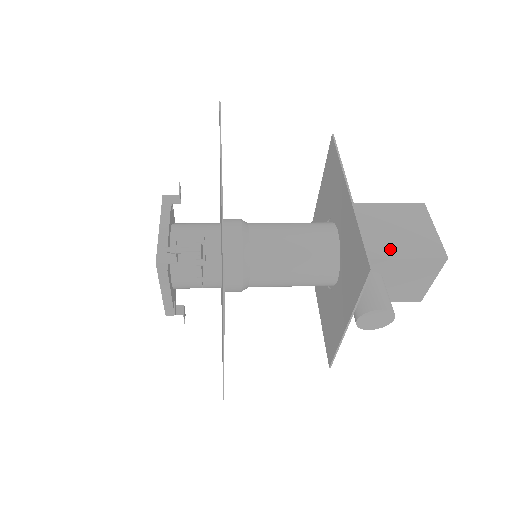
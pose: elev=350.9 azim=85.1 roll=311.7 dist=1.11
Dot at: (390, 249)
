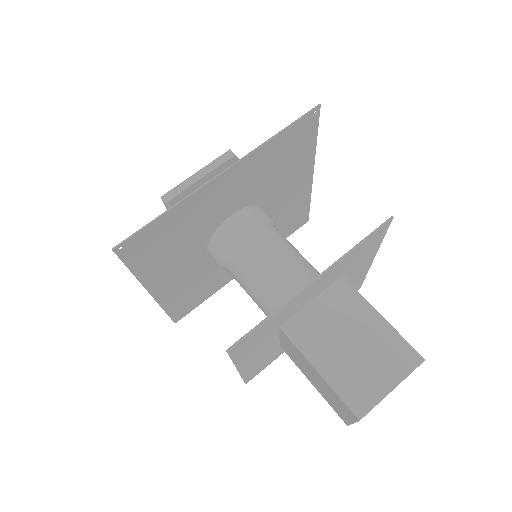
Dot at: (309, 379)
